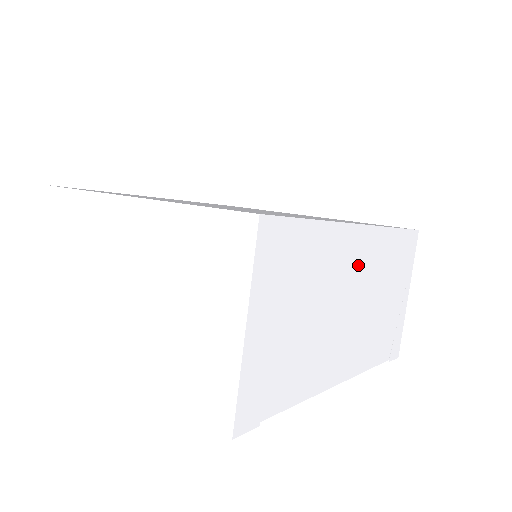
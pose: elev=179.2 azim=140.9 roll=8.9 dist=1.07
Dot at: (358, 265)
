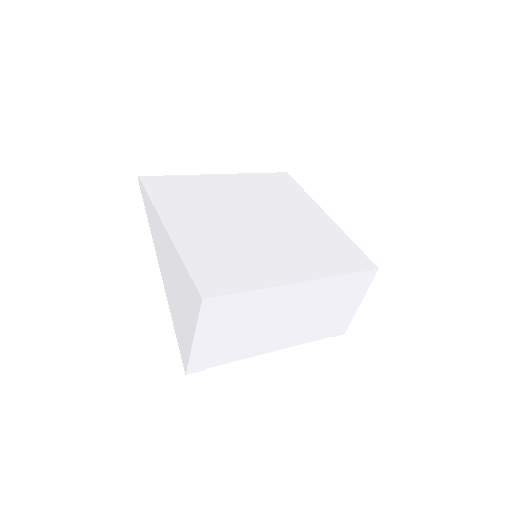
Dot at: (296, 300)
